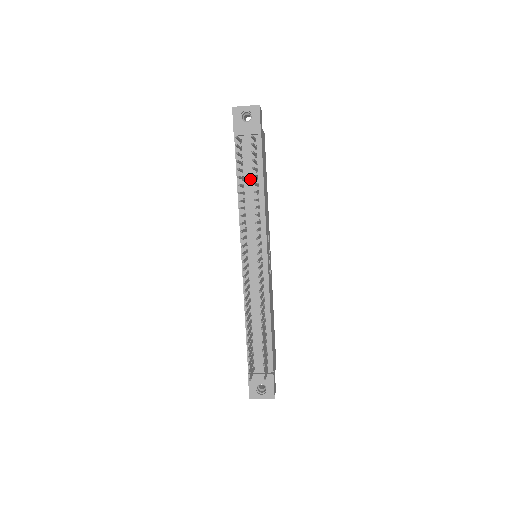
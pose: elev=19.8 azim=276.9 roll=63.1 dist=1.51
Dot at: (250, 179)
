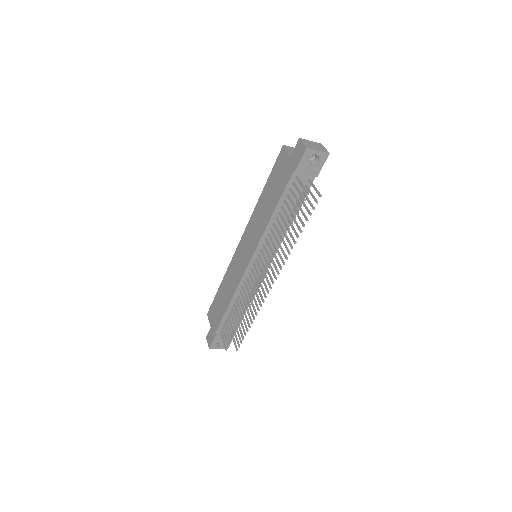
Dot at: occluded
